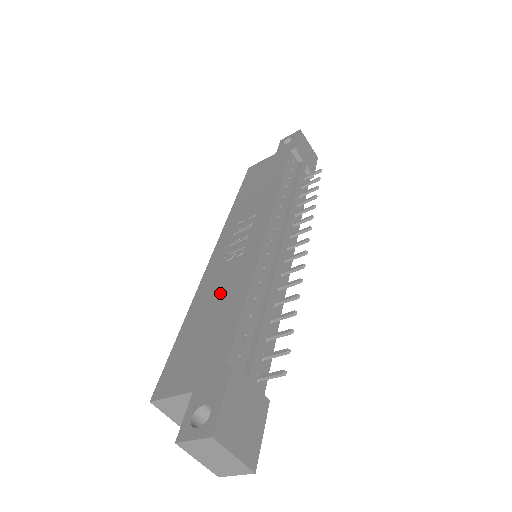
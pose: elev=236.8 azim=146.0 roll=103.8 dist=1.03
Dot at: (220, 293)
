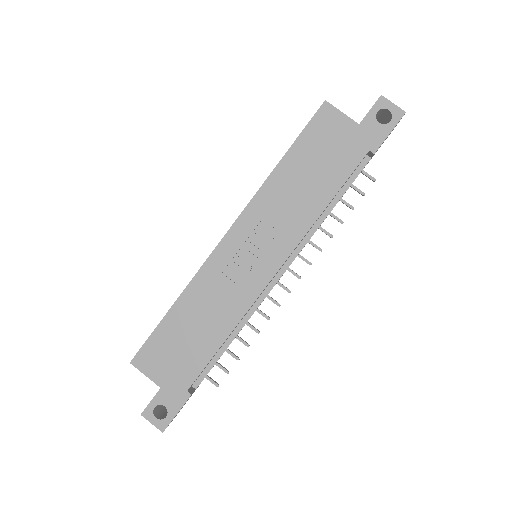
Dot at: (209, 310)
